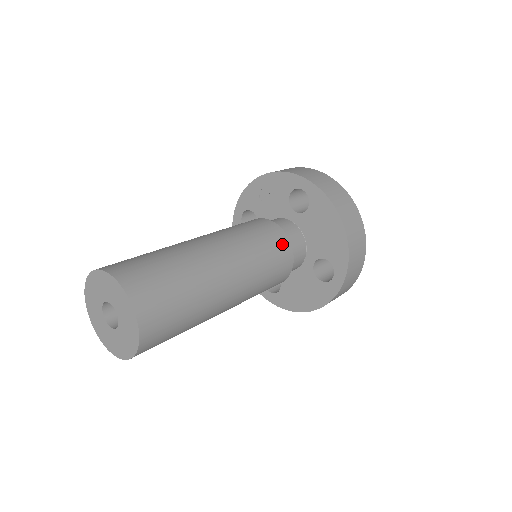
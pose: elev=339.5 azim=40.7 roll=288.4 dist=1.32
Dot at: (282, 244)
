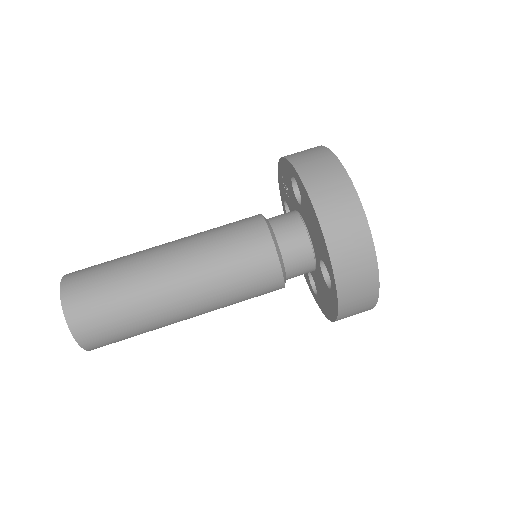
Dot at: (259, 245)
